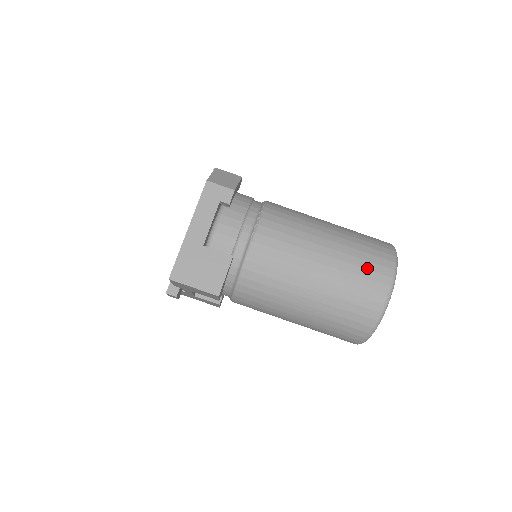
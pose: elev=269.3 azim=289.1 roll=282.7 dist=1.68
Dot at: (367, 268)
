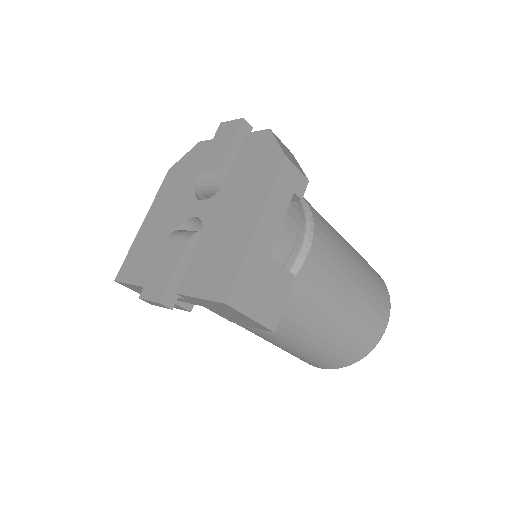
Dot at: (378, 301)
